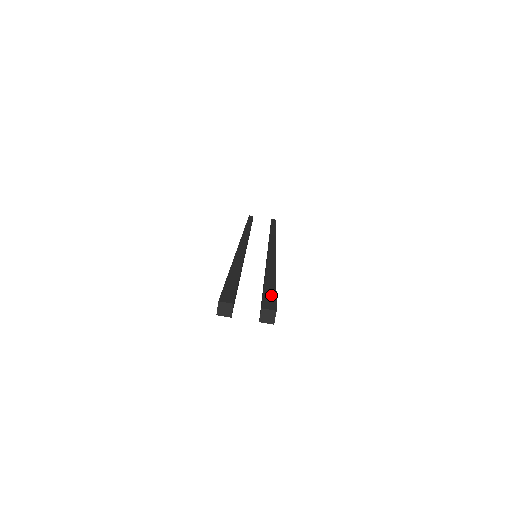
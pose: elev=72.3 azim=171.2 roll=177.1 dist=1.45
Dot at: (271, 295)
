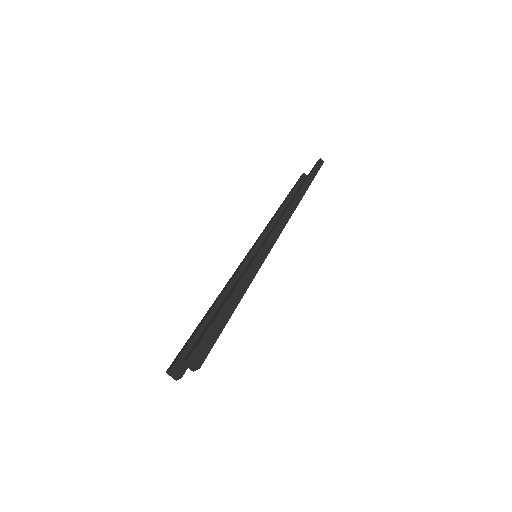
Dot at: (204, 333)
